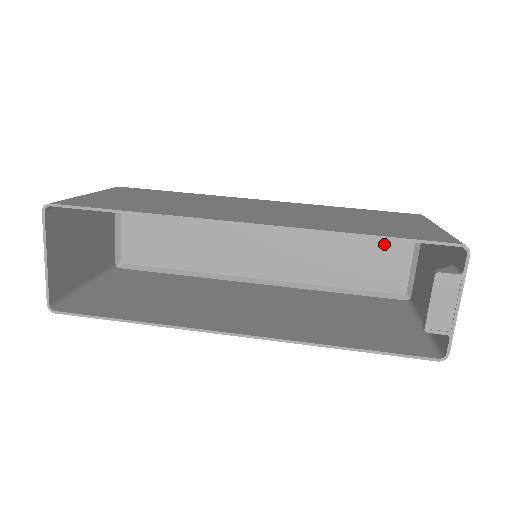
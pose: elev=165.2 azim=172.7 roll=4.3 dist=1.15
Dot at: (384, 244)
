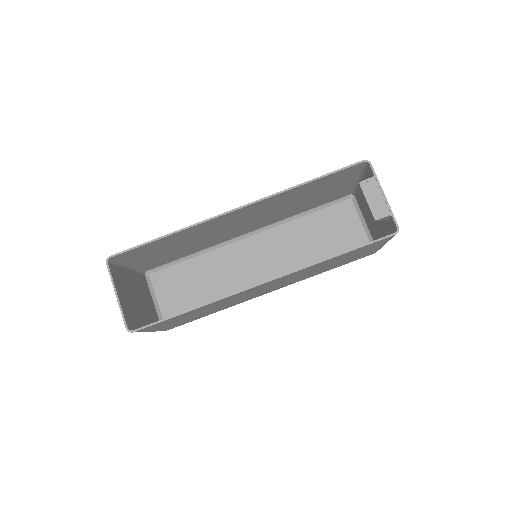
Dot at: (339, 223)
